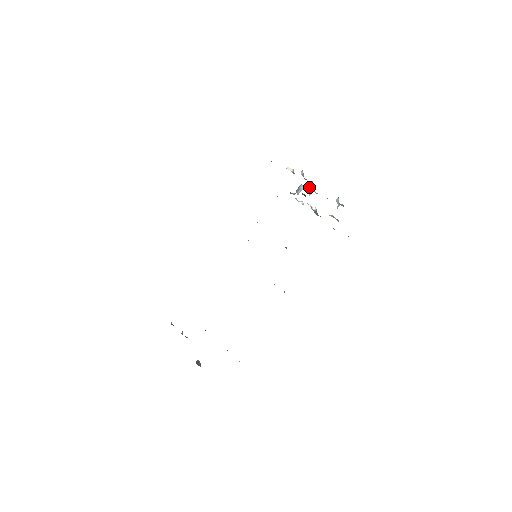
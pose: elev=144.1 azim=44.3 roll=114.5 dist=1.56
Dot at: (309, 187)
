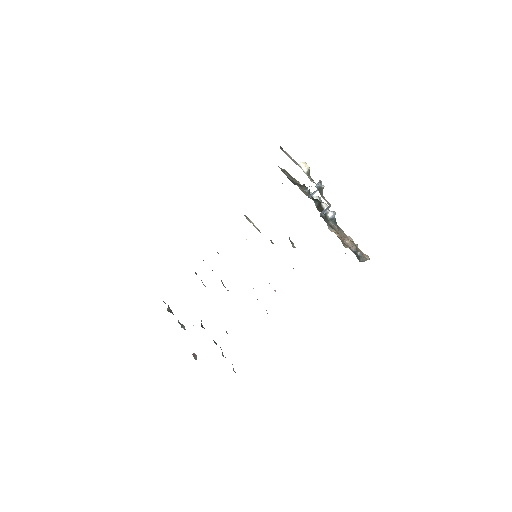
Dot at: (324, 211)
